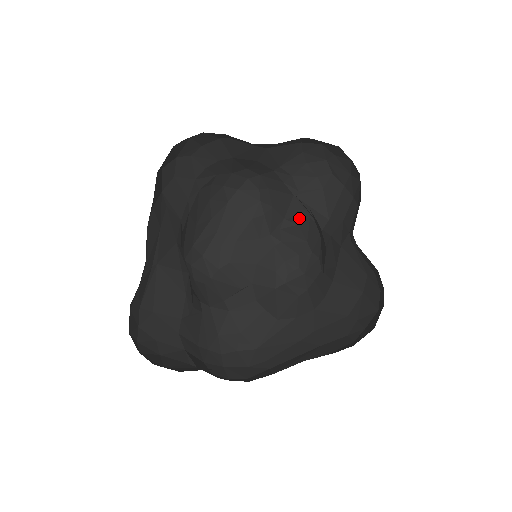
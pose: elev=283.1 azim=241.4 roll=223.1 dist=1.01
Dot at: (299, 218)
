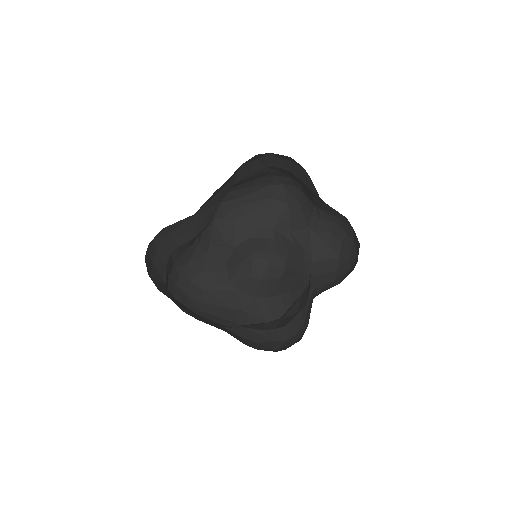
Dot at: (298, 242)
